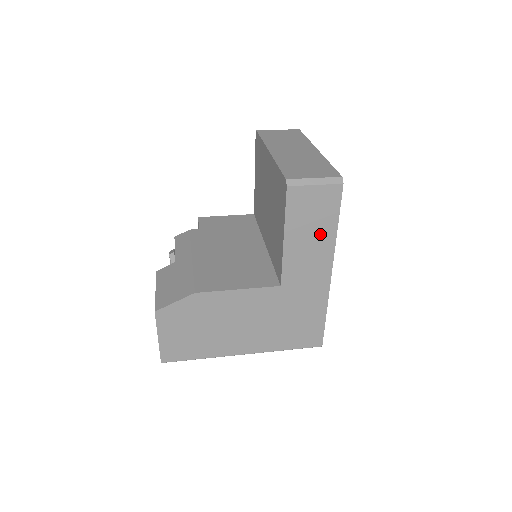
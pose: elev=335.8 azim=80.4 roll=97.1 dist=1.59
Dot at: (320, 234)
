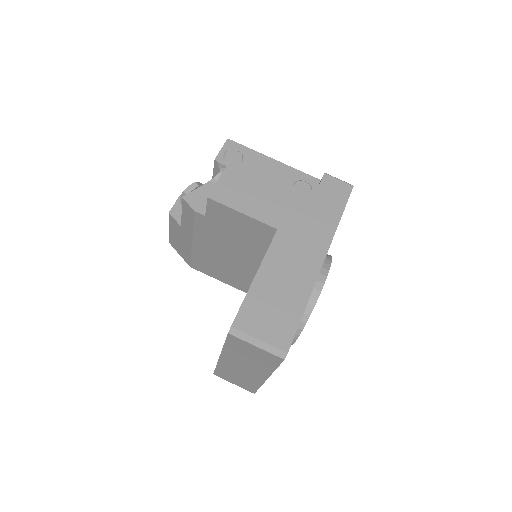
Dot at: occluded
